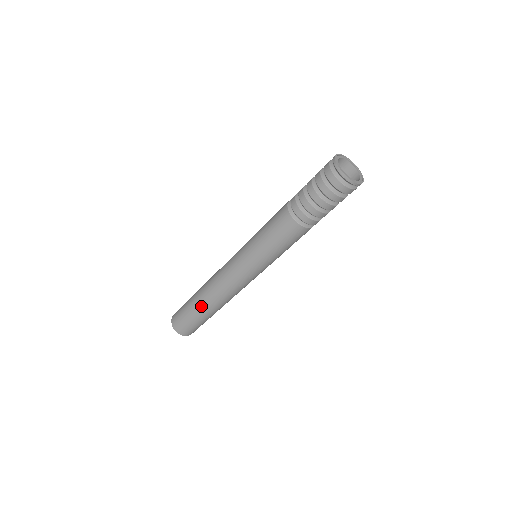
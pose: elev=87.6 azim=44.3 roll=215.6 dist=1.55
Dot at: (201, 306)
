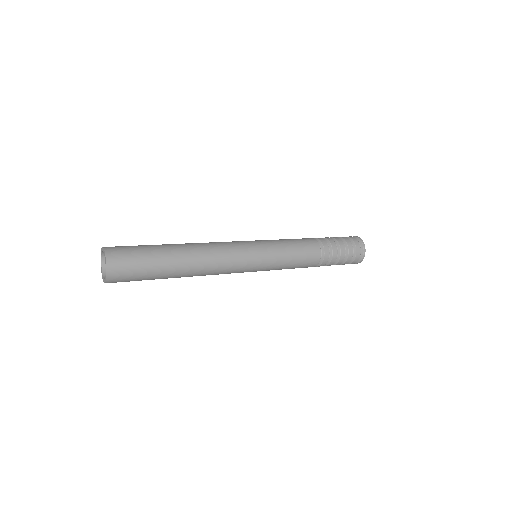
Dot at: (175, 252)
